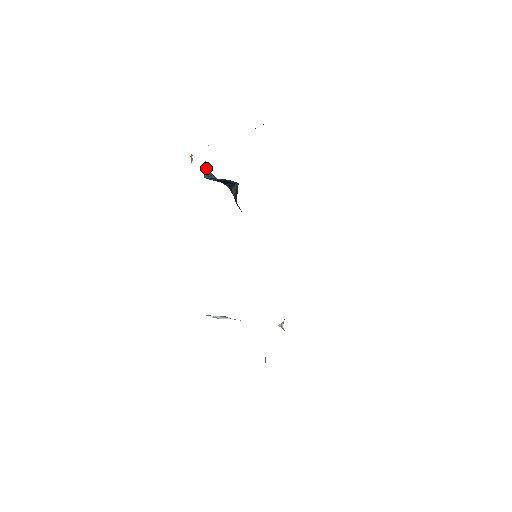
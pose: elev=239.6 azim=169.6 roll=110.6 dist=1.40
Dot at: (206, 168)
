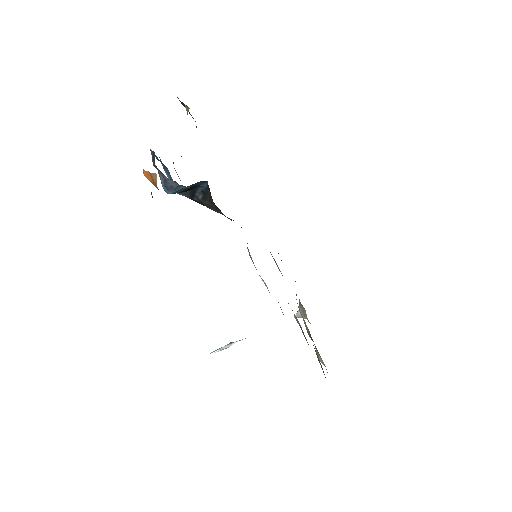
Dot at: (166, 181)
